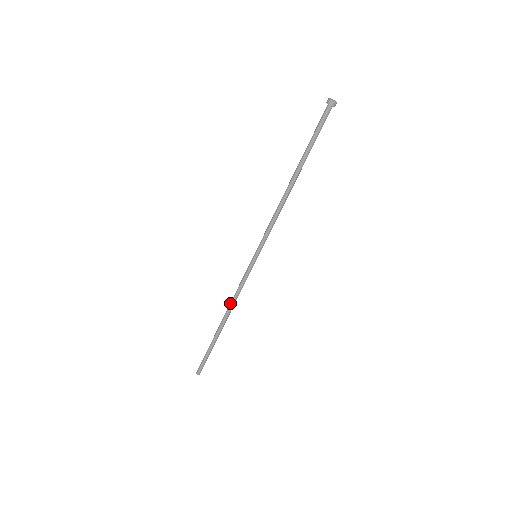
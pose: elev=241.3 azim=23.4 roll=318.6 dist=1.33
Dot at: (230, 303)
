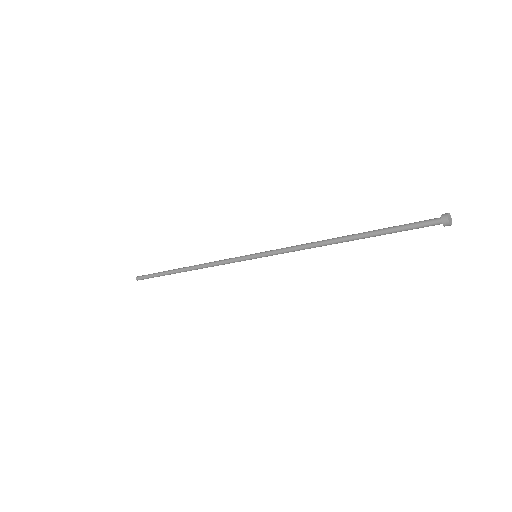
Dot at: (204, 267)
